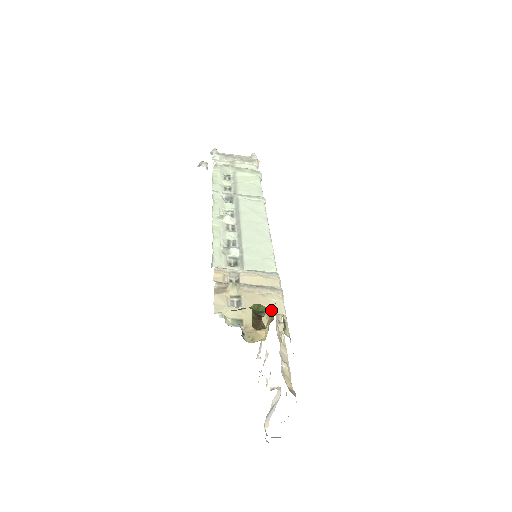
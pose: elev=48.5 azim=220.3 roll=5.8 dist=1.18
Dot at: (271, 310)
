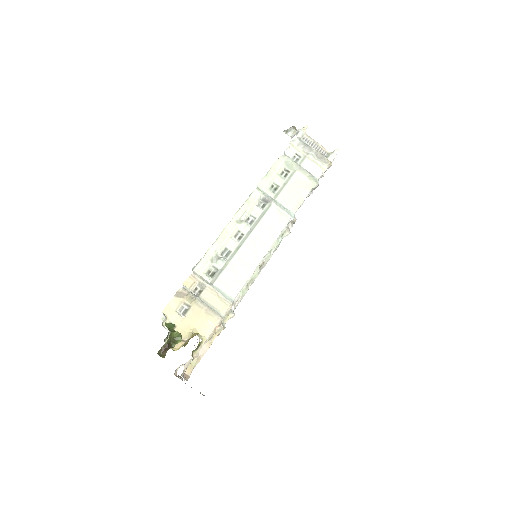
Dot at: (190, 338)
